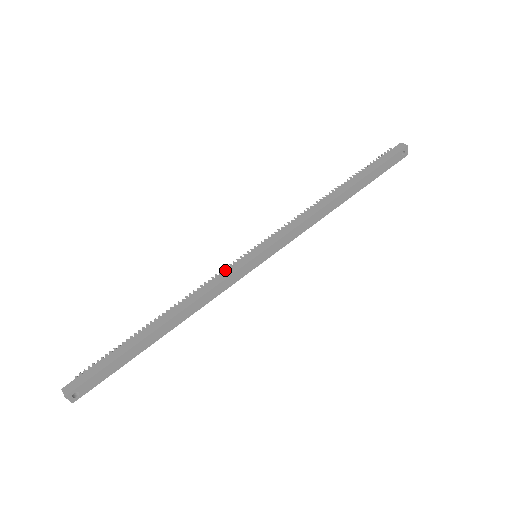
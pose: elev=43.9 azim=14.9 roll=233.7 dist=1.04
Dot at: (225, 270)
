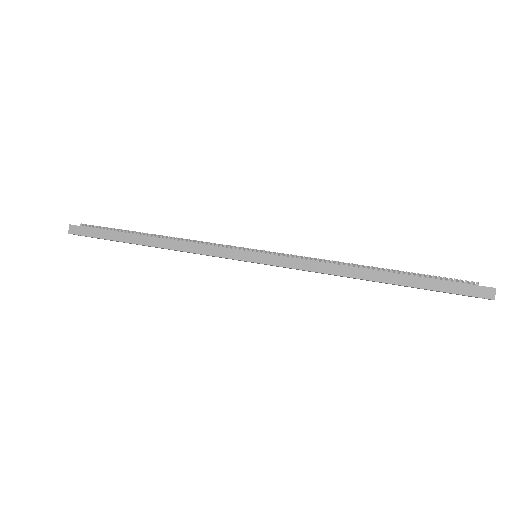
Dot at: (222, 247)
